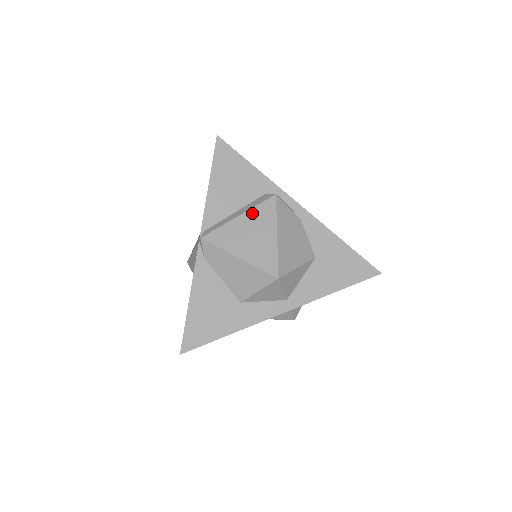
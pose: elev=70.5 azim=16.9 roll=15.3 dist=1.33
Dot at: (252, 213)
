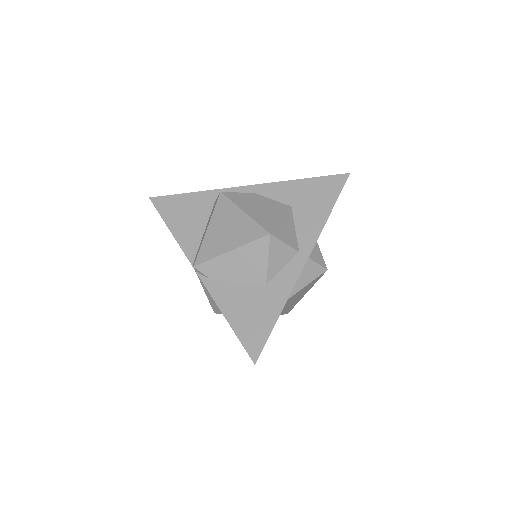
Dot at: (215, 217)
